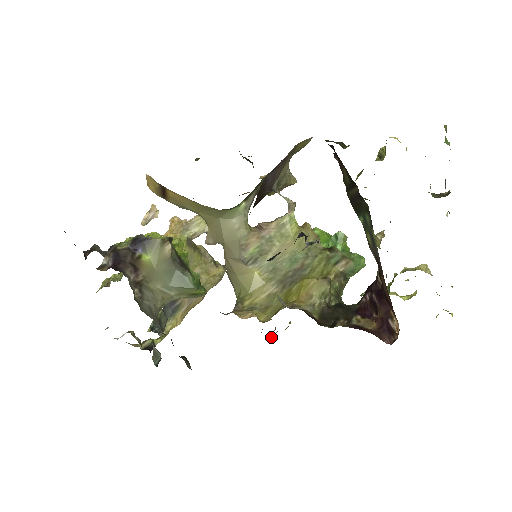
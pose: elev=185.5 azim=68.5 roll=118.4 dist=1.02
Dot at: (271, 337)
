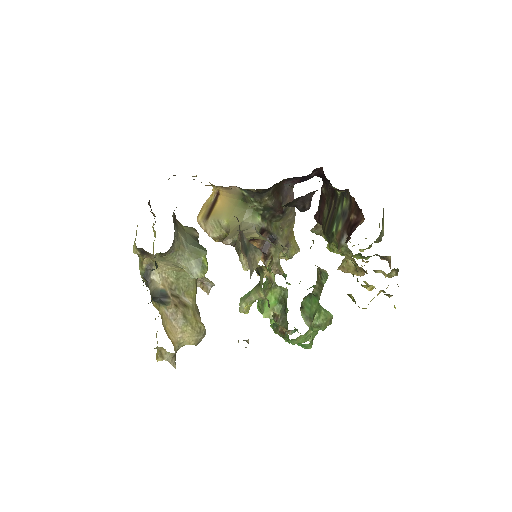
Dot at: occluded
